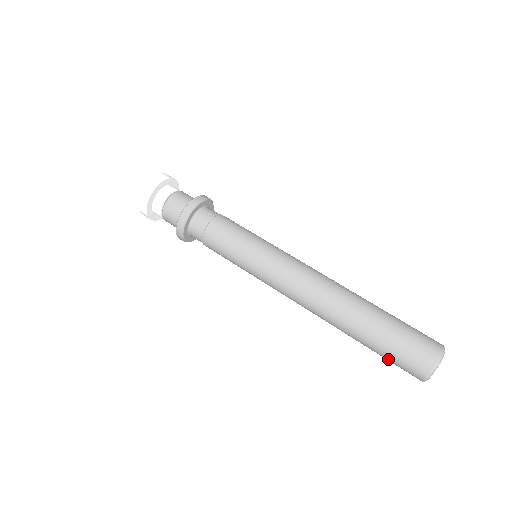
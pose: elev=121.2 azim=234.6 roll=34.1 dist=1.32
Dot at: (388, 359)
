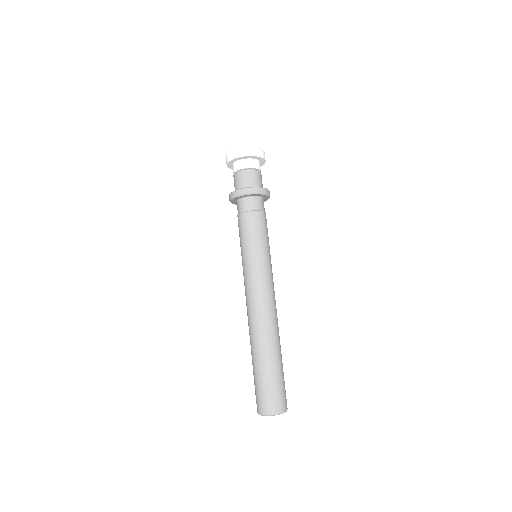
Dot at: (256, 384)
